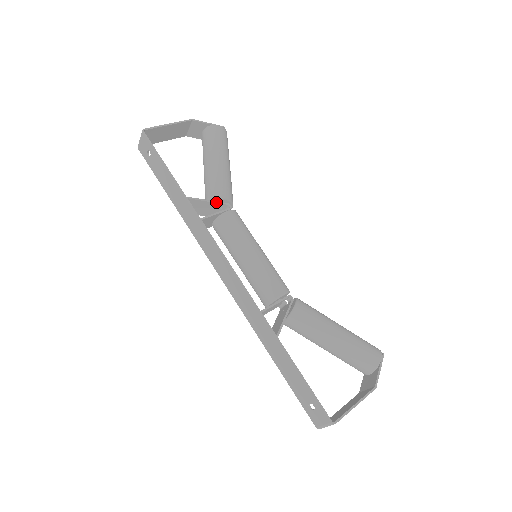
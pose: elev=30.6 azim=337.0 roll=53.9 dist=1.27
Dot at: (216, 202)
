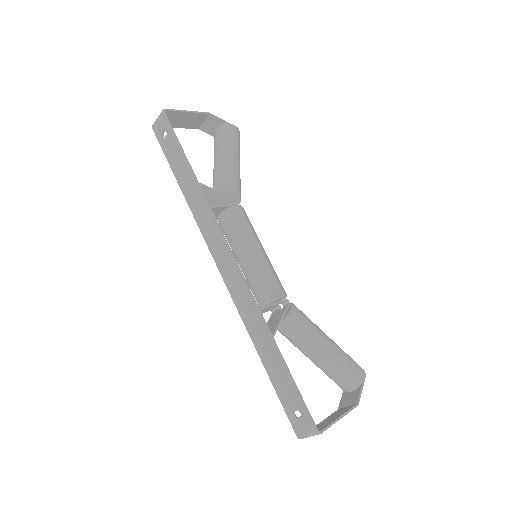
Dot at: (226, 195)
